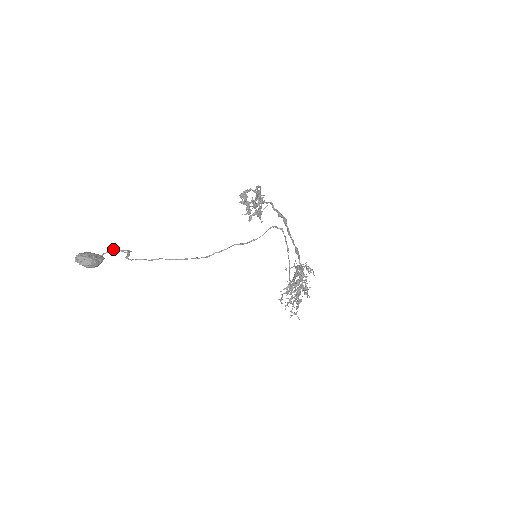
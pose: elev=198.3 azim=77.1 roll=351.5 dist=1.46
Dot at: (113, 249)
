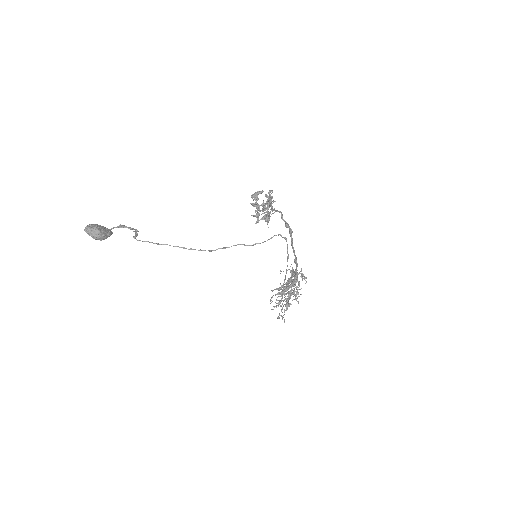
Dot at: (122, 225)
